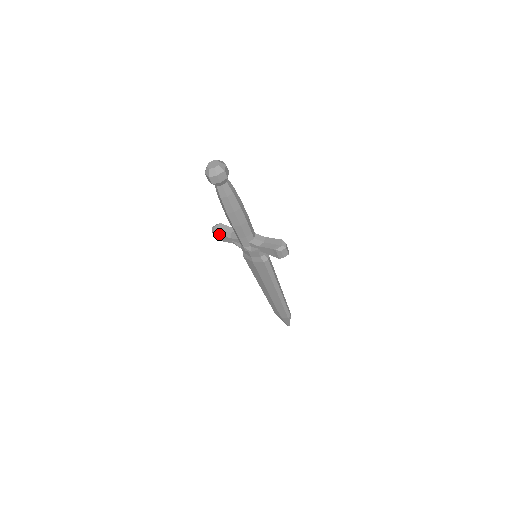
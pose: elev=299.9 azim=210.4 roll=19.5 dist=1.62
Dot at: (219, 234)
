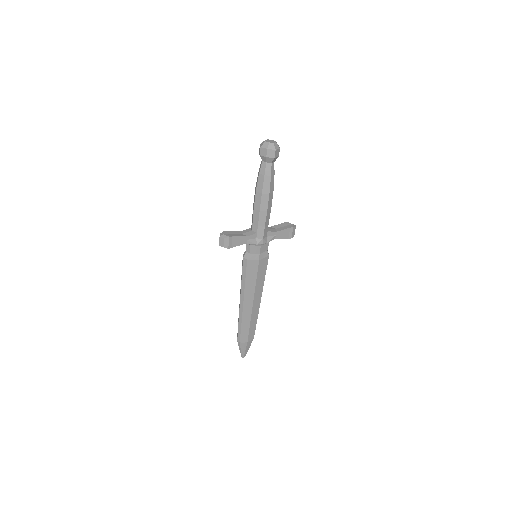
Dot at: (235, 237)
